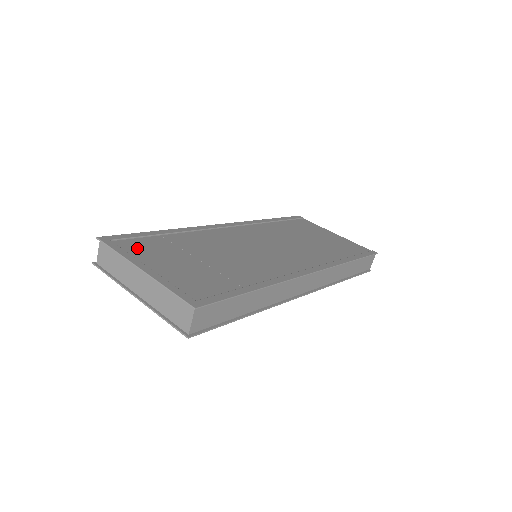
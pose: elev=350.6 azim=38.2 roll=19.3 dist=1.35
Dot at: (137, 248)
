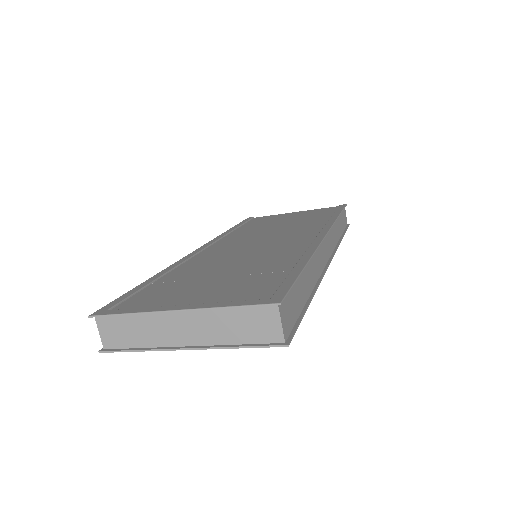
Dot at: (144, 301)
